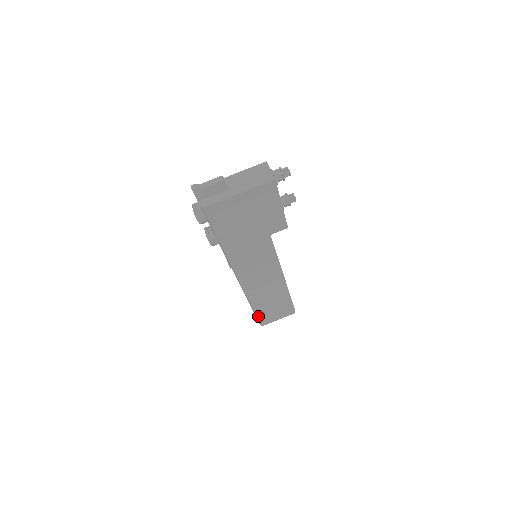
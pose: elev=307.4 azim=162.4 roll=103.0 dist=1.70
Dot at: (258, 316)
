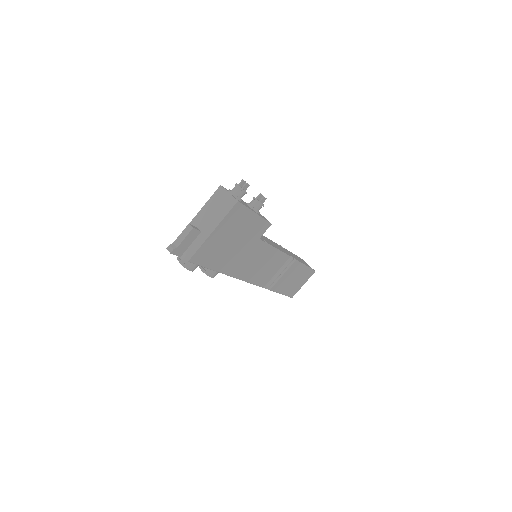
Dot at: (285, 294)
